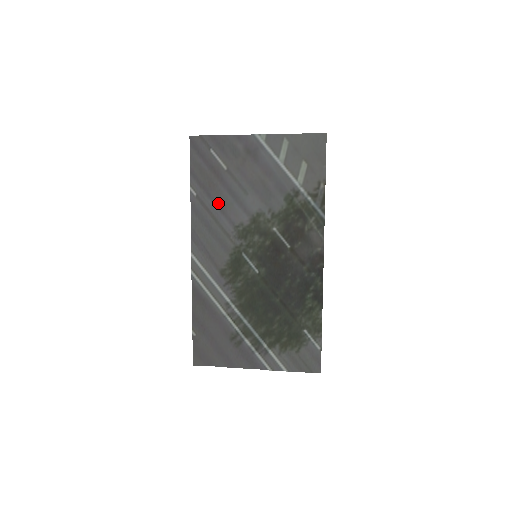
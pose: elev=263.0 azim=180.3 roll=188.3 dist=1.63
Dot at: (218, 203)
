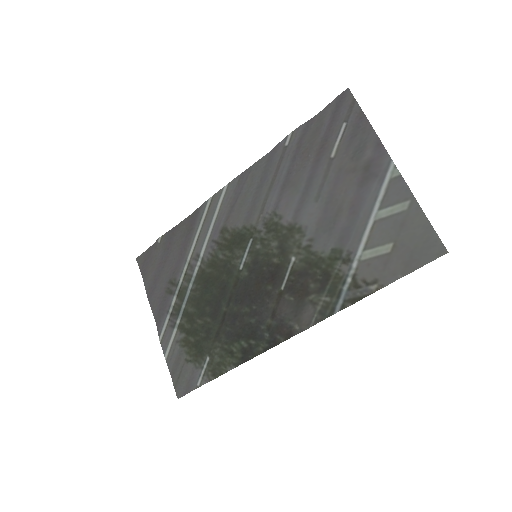
Dot at: (290, 175)
